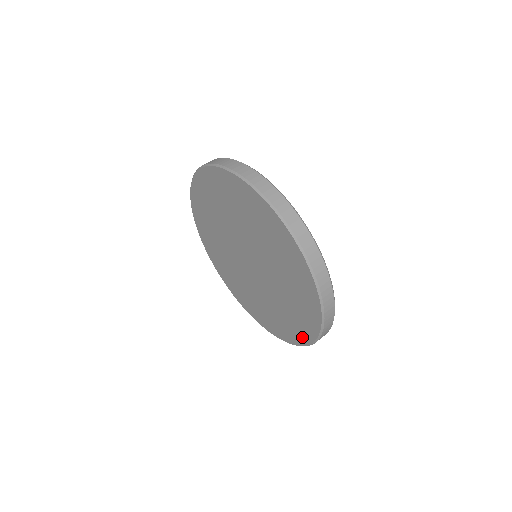
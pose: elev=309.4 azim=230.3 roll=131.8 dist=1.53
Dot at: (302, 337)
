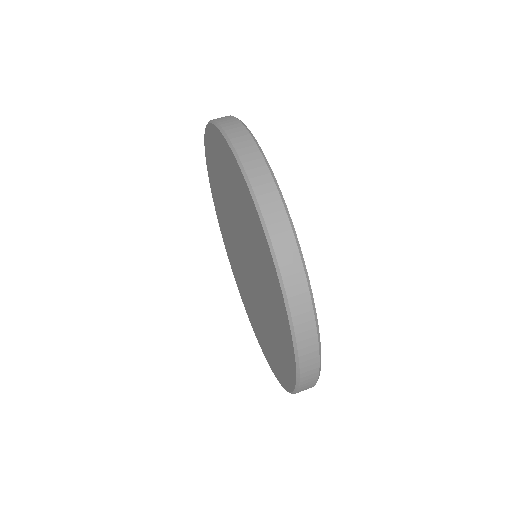
Dot at: (274, 368)
